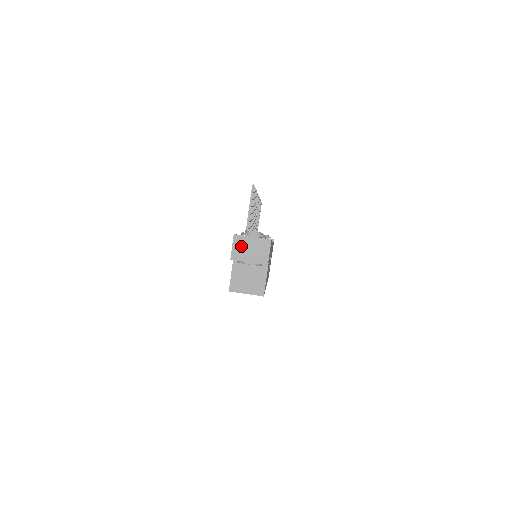
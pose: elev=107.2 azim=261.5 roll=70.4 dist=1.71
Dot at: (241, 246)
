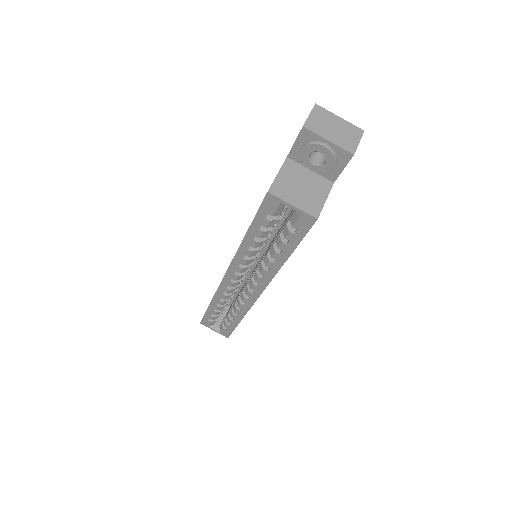
Dot at: (322, 119)
